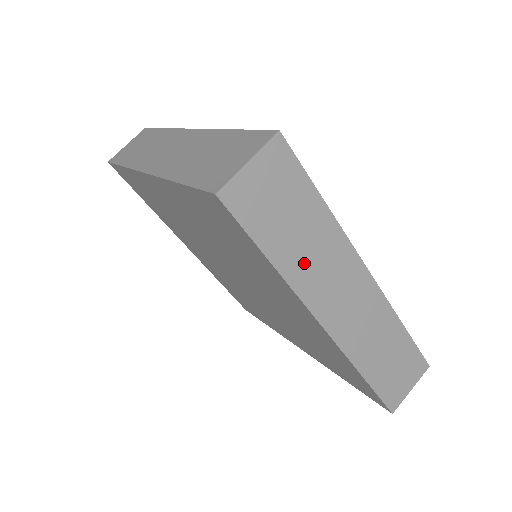
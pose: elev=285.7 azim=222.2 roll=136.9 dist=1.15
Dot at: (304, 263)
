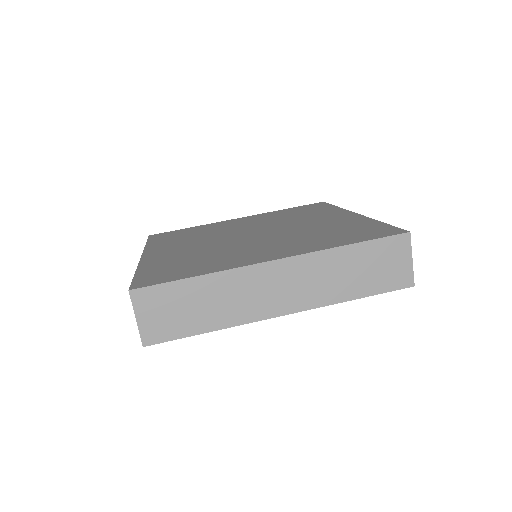
Dot at: (226, 310)
